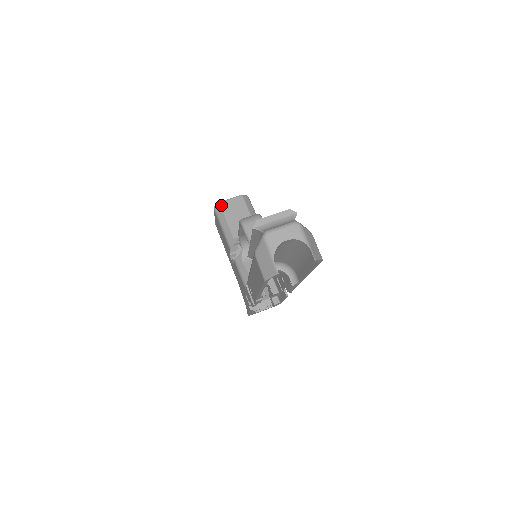
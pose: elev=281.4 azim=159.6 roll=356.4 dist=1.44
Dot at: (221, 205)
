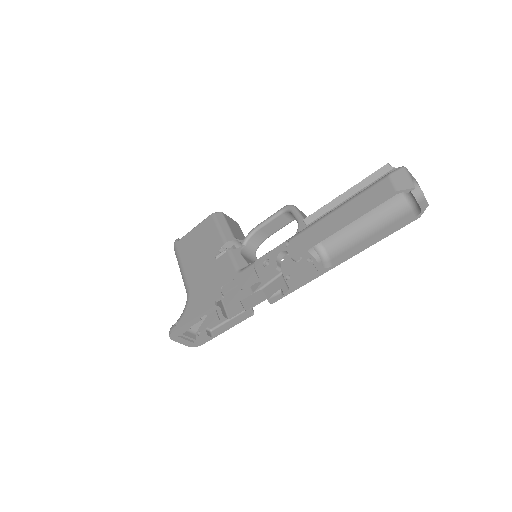
Dot at: (224, 214)
